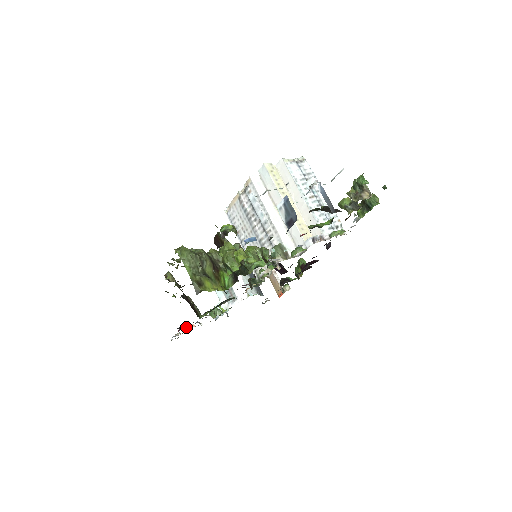
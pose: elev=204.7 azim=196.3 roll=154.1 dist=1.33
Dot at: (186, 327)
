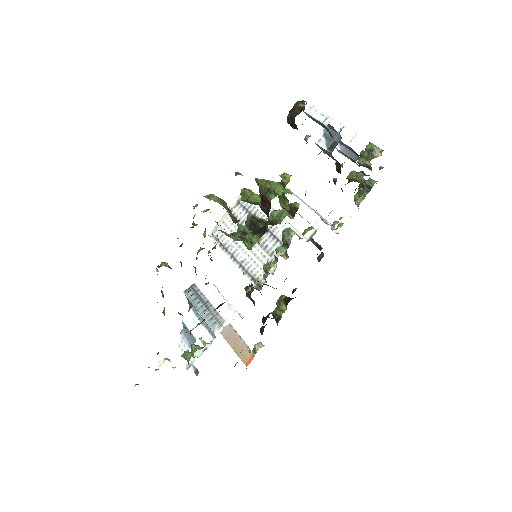
Dot at: (160, 361)
